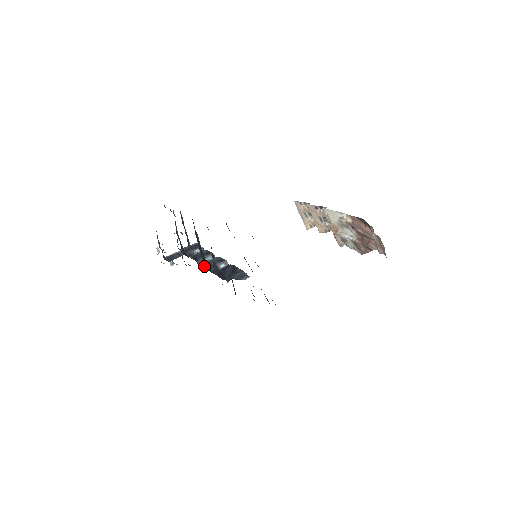
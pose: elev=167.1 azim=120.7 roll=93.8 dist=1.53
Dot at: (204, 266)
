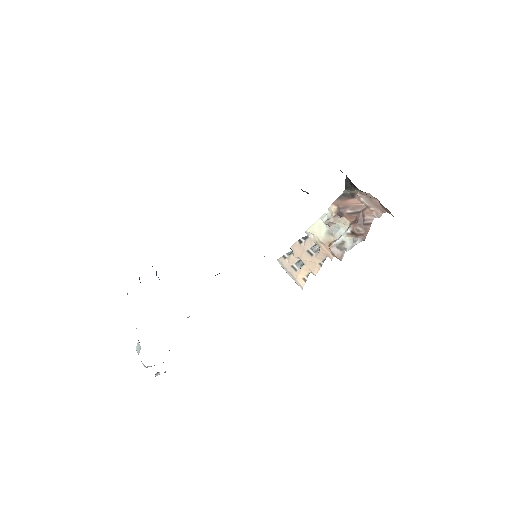
Dot at: occluded
